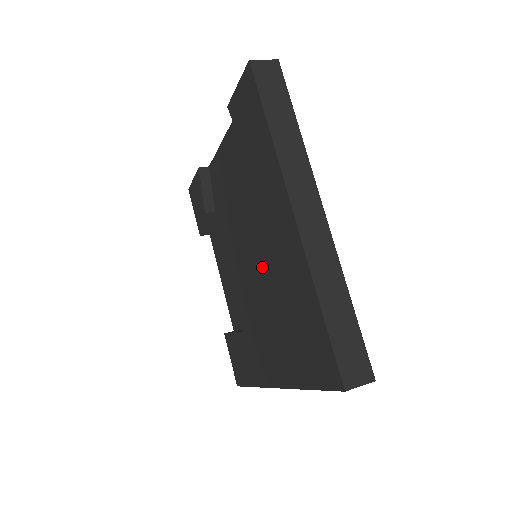
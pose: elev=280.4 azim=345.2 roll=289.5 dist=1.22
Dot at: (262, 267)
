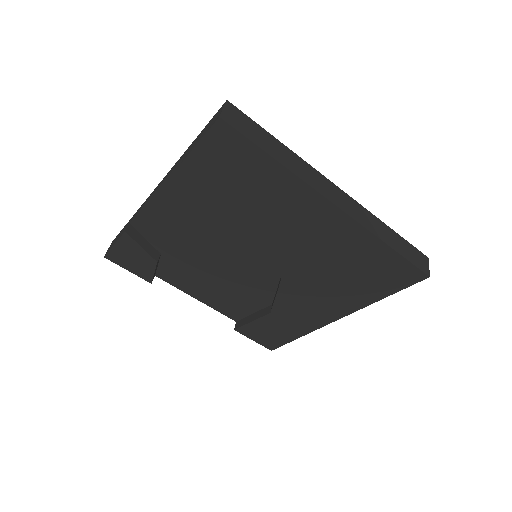
Dot at: (293, 258)
